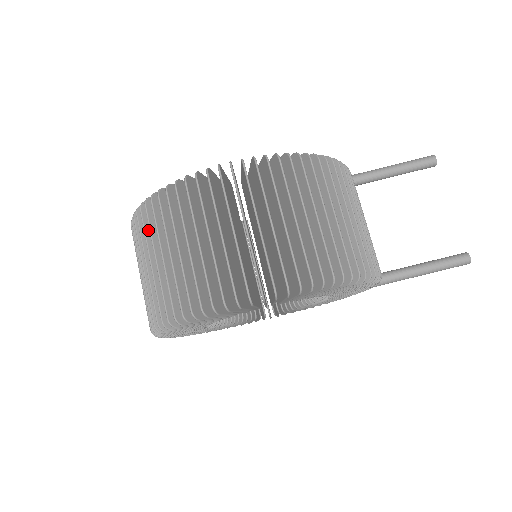
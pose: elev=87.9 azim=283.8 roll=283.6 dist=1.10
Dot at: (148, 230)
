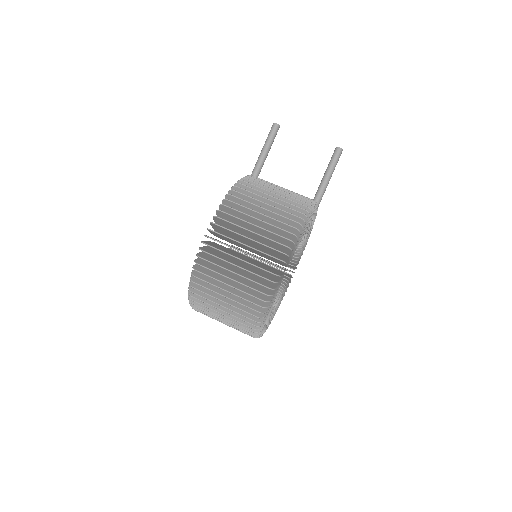
Dot at: (204, 300)
